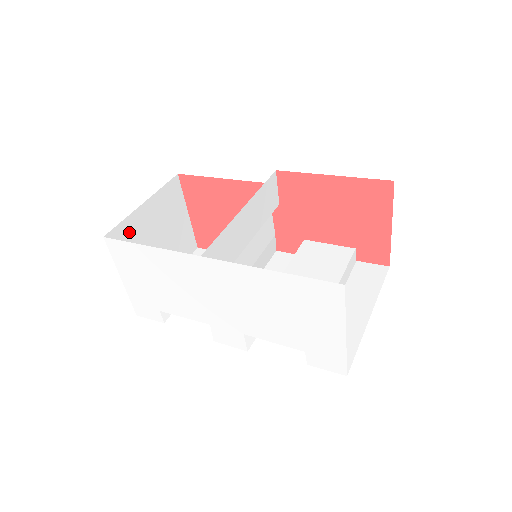
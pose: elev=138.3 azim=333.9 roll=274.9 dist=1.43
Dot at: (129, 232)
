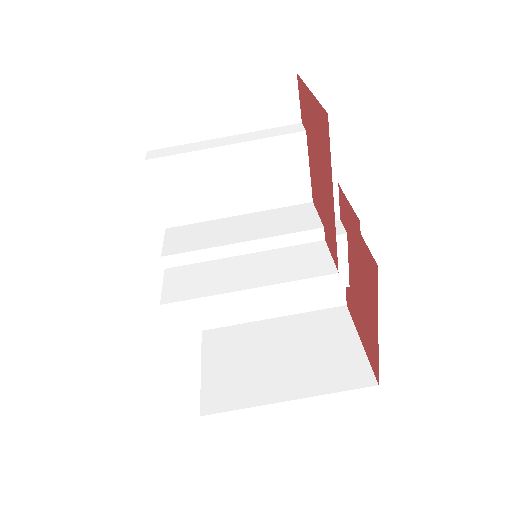
Dot at: occluded
